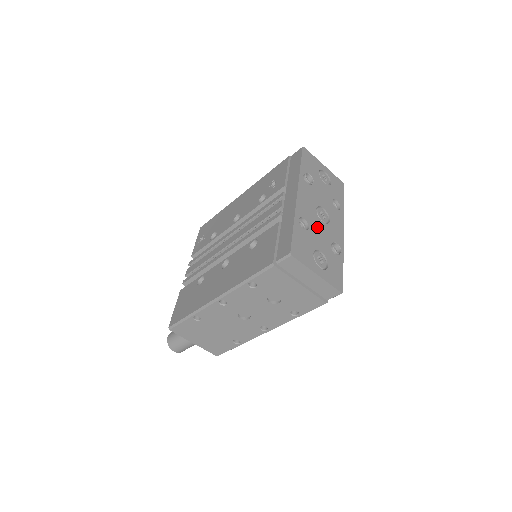
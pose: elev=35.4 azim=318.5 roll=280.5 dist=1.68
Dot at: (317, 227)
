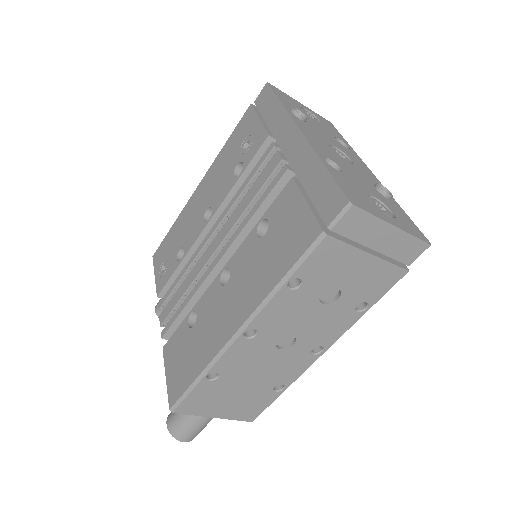
Dot at: (347, 168)
